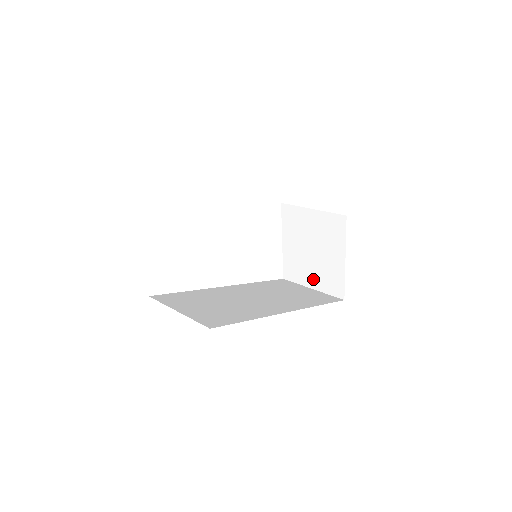
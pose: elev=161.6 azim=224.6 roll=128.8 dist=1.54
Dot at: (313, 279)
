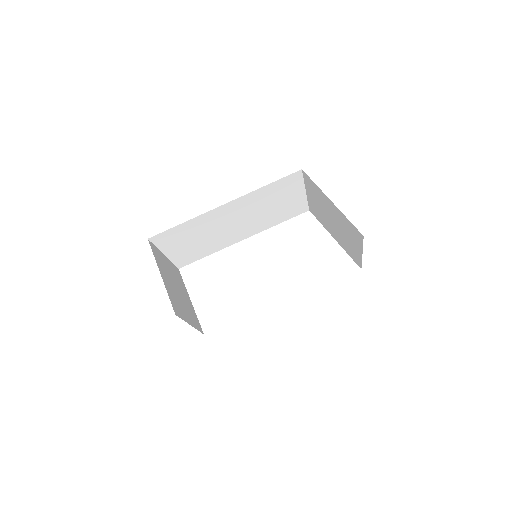
Dot at: (354, 245)
